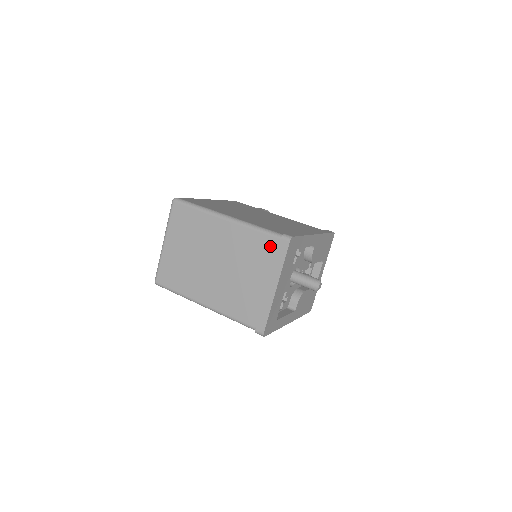
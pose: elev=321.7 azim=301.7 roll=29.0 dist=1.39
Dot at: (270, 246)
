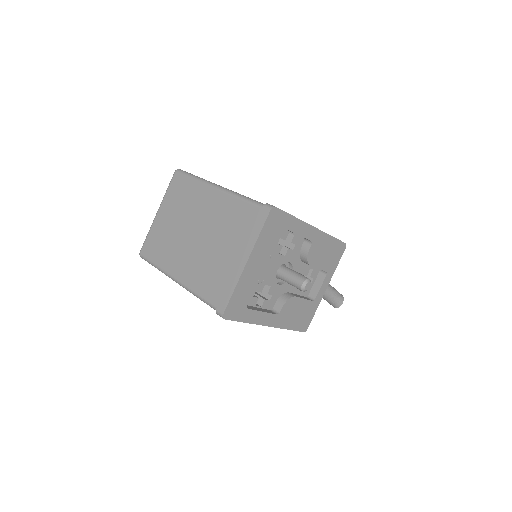
Dot at: (251, 216)
